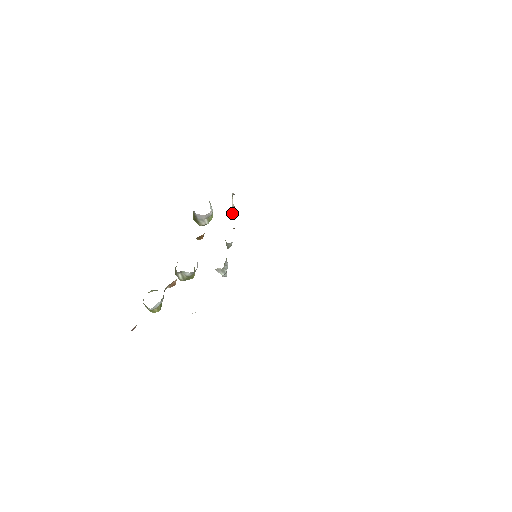
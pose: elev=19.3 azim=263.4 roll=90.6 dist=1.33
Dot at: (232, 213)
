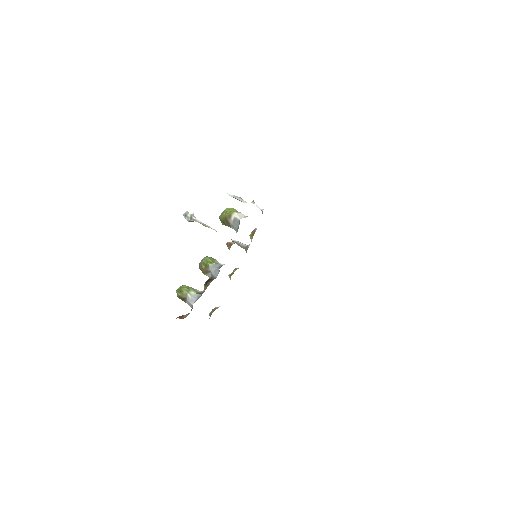
Dot at: (234, 197)
